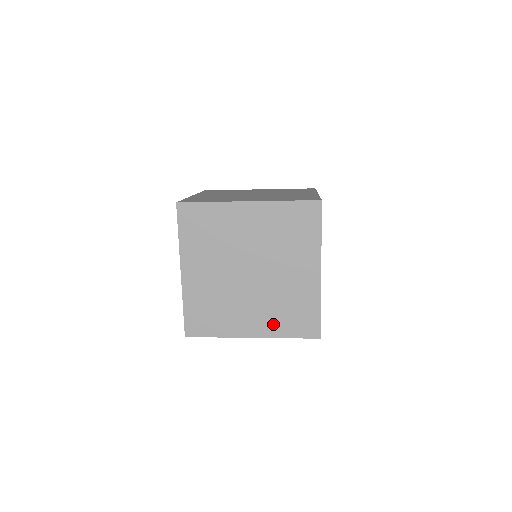
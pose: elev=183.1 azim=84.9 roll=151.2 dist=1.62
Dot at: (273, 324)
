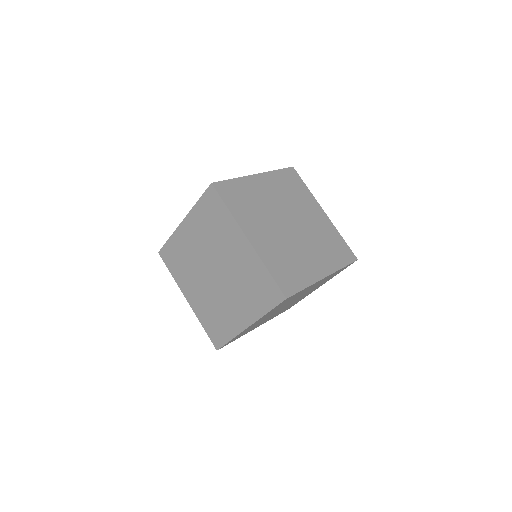
Dot at: (252, 307)
